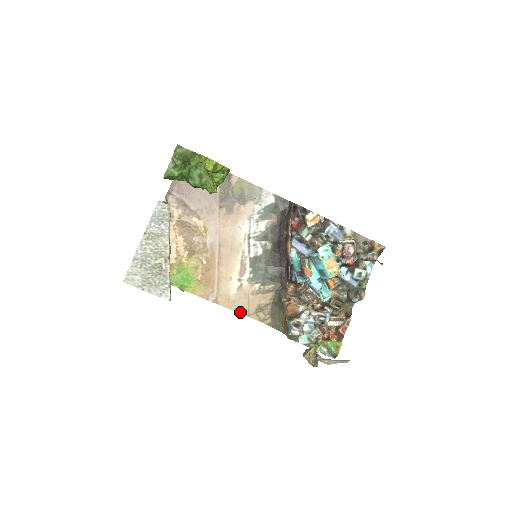
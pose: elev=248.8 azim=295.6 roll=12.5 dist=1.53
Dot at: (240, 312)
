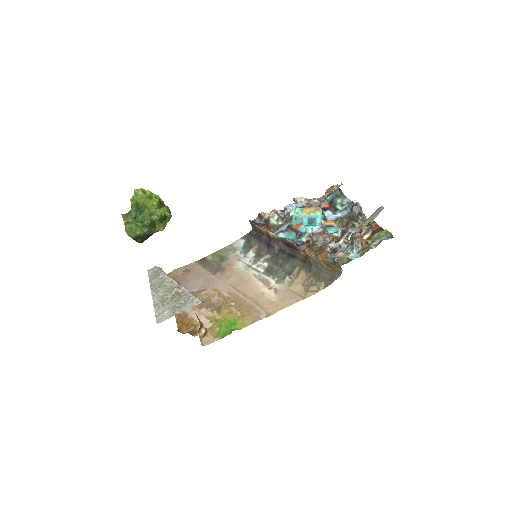
Dot at: (295, 302)
